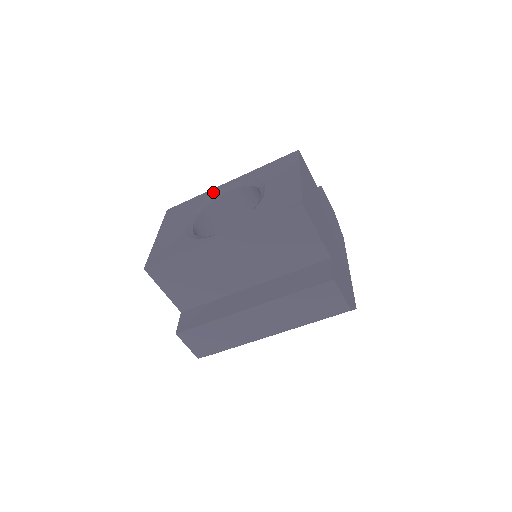
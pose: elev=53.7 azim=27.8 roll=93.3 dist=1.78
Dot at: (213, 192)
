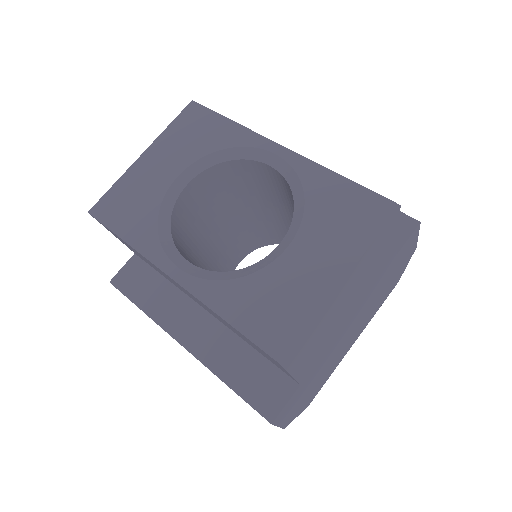
Dot at: (250, 144)
